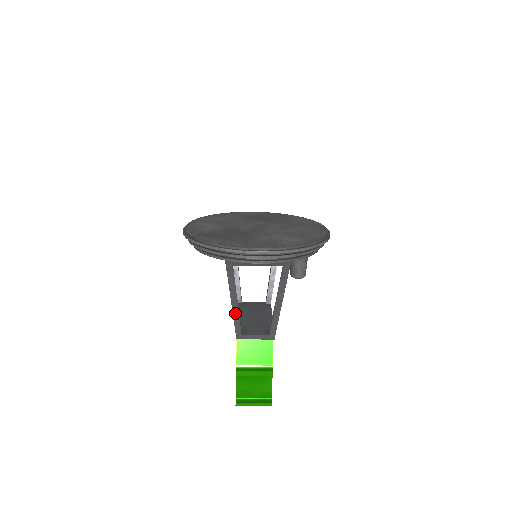
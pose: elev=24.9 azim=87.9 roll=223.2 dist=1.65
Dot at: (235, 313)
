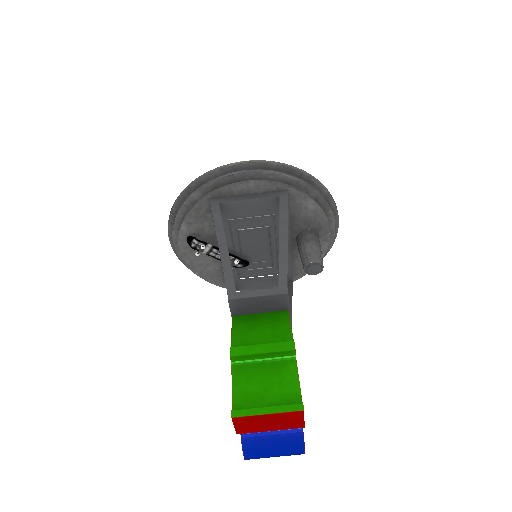
Dot at: (224, 260)
